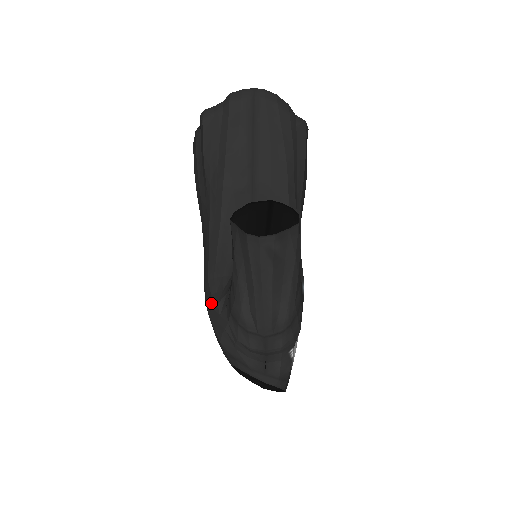
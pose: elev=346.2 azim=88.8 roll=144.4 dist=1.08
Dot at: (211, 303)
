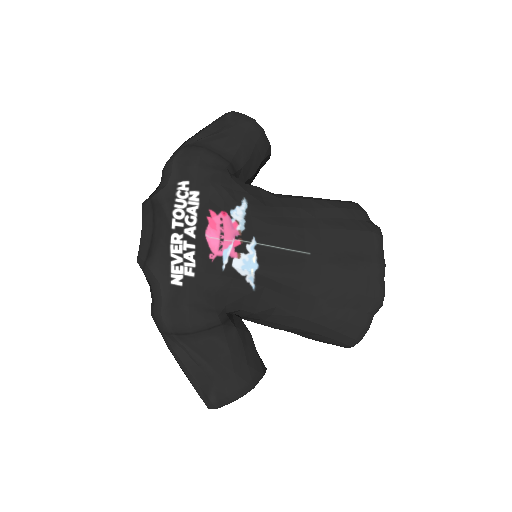
Dot at: occluded
